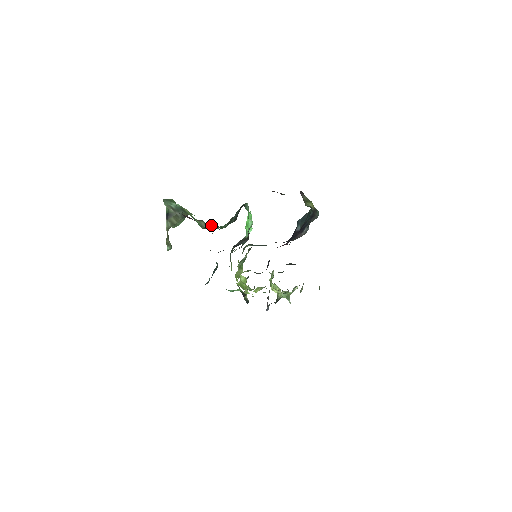
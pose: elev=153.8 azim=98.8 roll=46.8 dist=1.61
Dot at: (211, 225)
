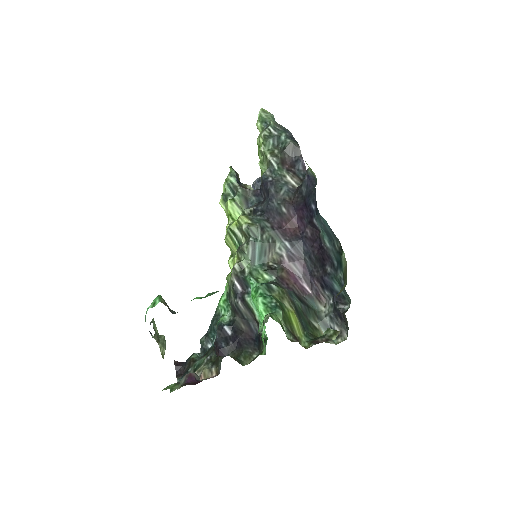
Dot at: occluded
